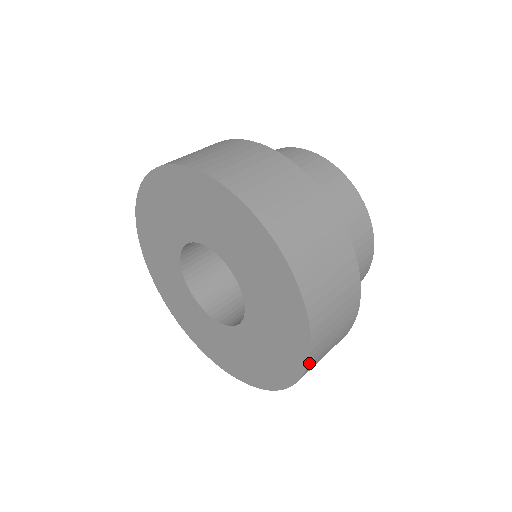
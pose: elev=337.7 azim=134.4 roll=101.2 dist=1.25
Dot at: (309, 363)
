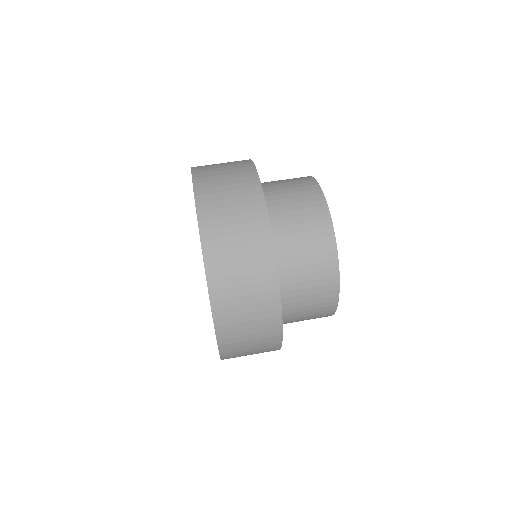
Dot at: (209, 278)
